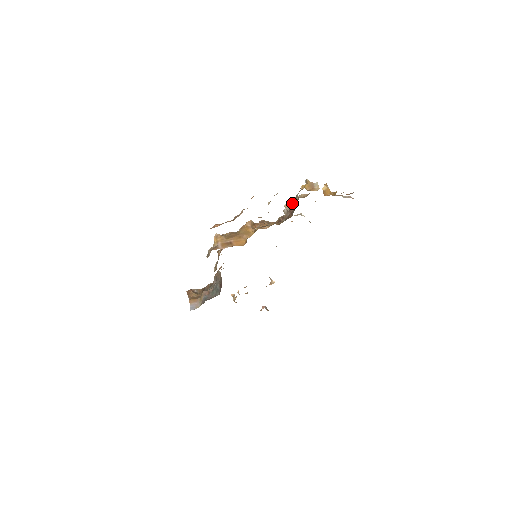
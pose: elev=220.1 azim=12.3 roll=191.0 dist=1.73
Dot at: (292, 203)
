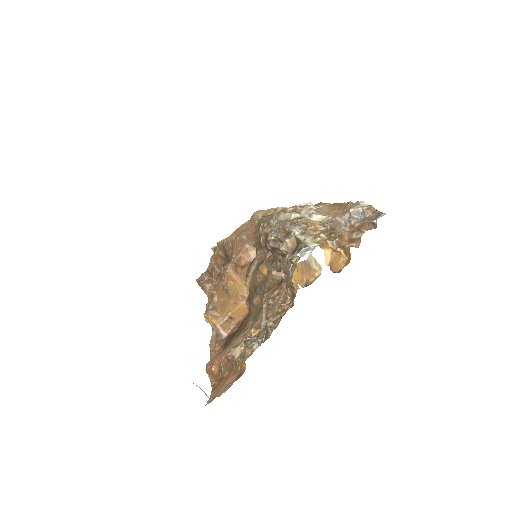
Dot at: (283, 271)
